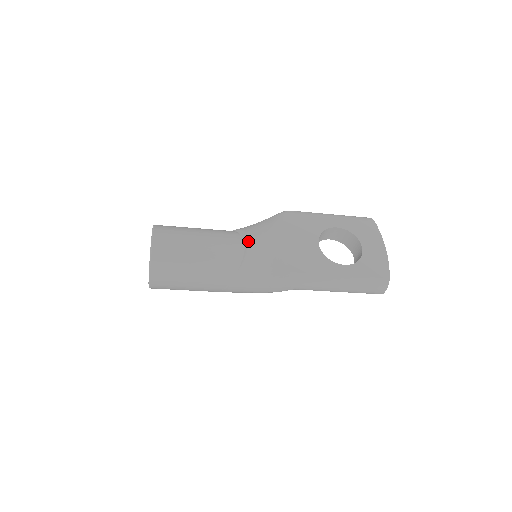
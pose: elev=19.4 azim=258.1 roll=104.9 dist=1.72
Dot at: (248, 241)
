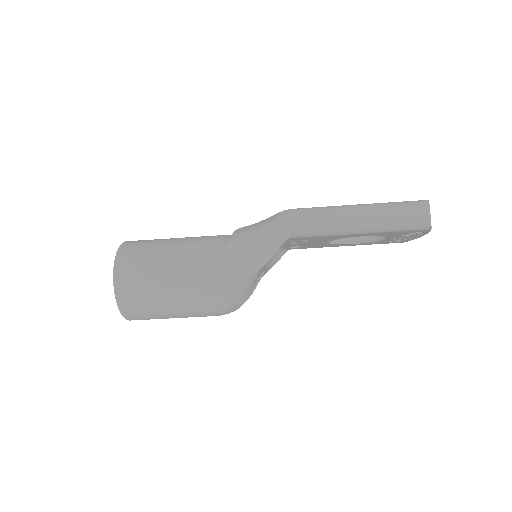
Dot at: occluded
